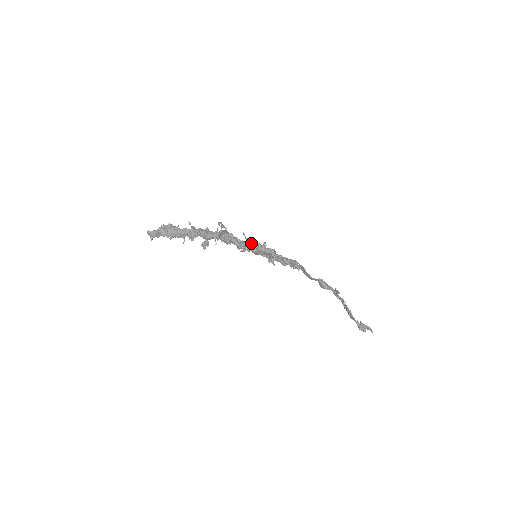
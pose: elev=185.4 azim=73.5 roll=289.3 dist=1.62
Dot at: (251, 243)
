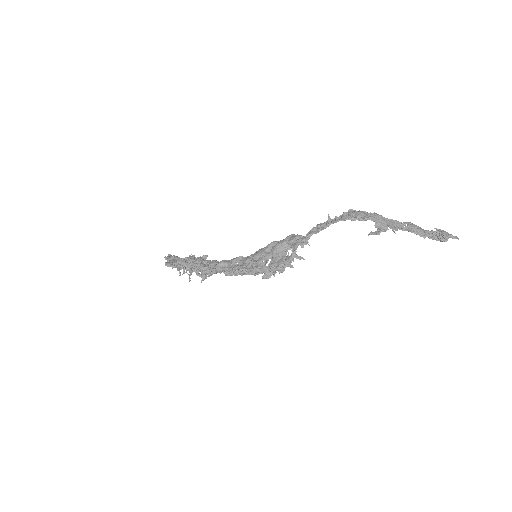
Dot at: occluded
